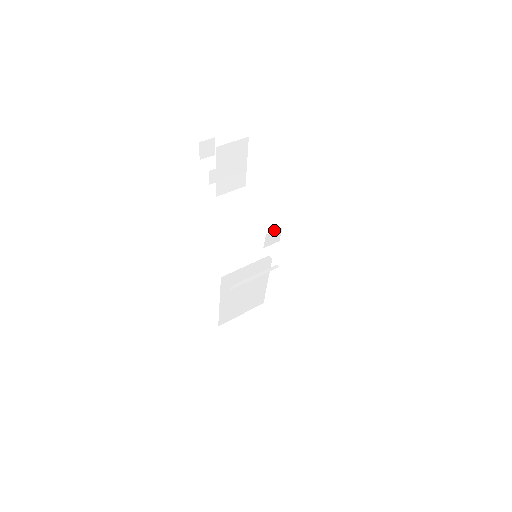
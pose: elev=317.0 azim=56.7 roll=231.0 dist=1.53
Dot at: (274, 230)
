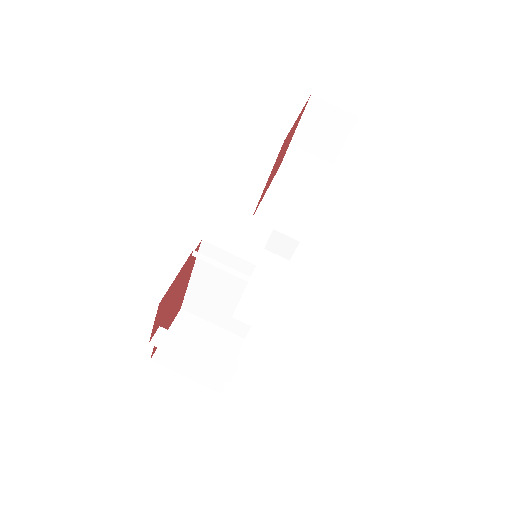
Dot at: (288, 234)
